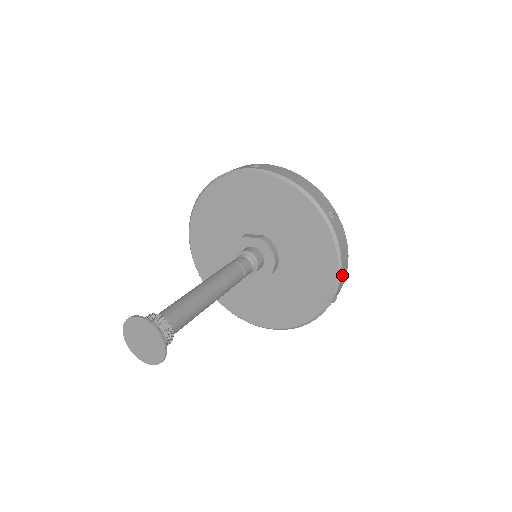
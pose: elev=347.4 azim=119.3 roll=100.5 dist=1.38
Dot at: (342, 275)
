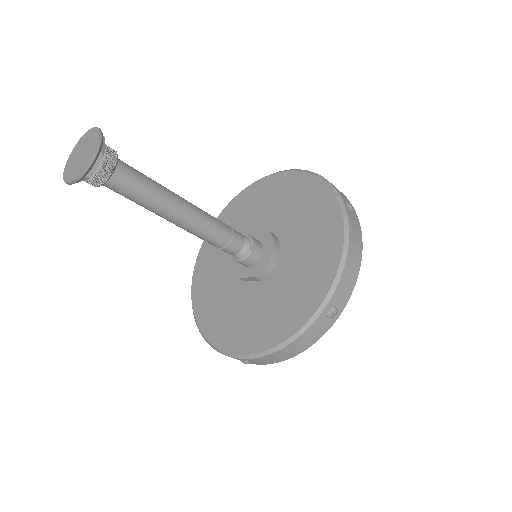
Dot at: (347, 272)
